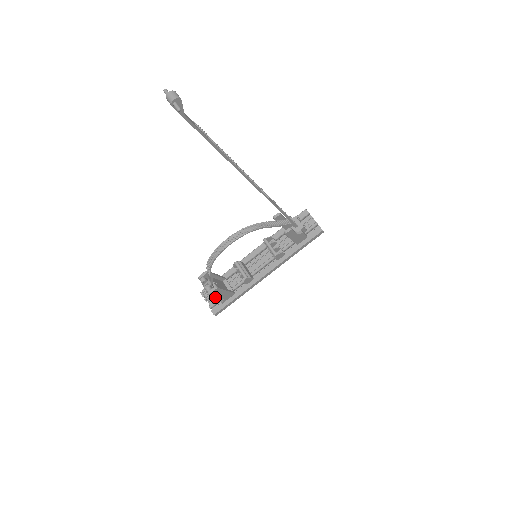
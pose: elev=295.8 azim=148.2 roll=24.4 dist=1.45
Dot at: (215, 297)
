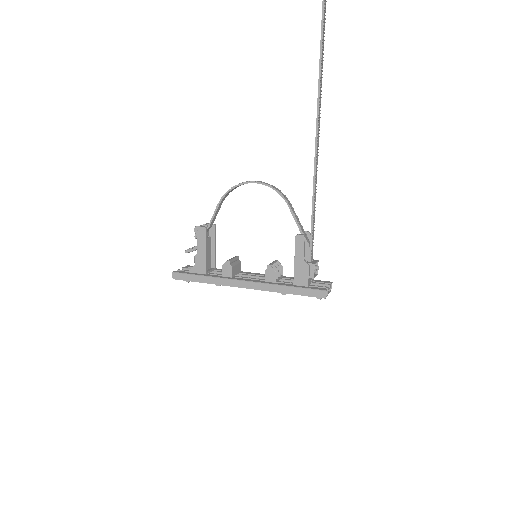
Dot at: occluded
